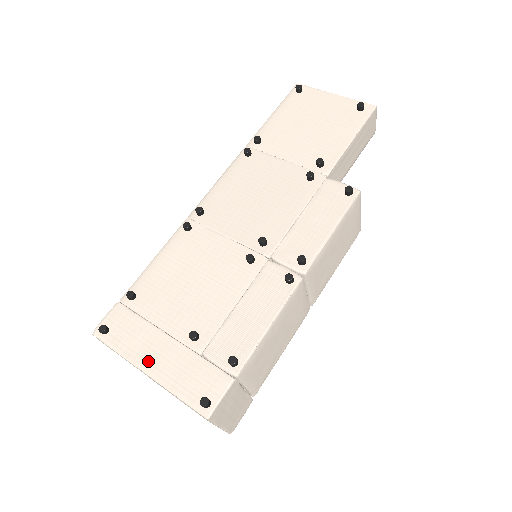
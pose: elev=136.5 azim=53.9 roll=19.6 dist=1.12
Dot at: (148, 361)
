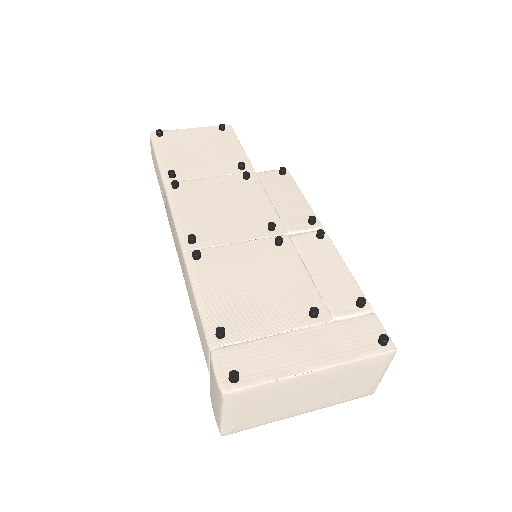
Dot at: (305, 361)
